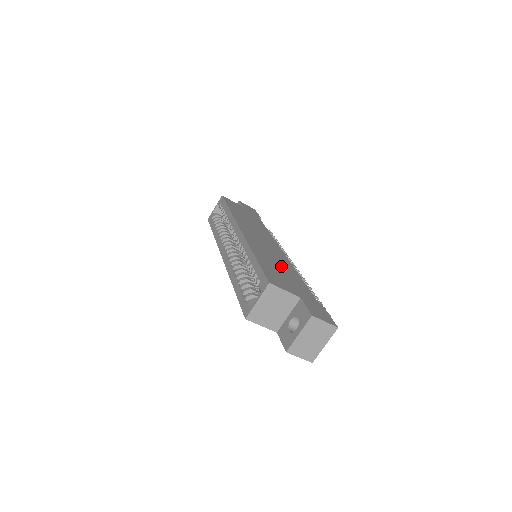
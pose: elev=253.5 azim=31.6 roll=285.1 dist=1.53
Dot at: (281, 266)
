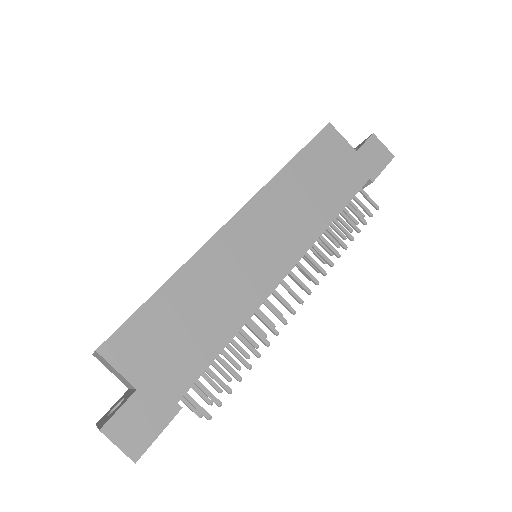
Dot at: (209, 312)
